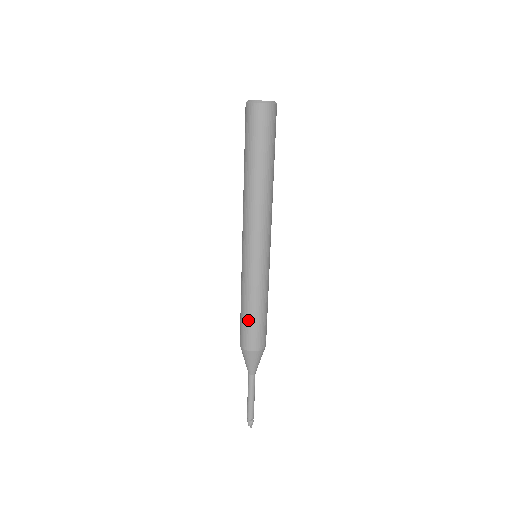
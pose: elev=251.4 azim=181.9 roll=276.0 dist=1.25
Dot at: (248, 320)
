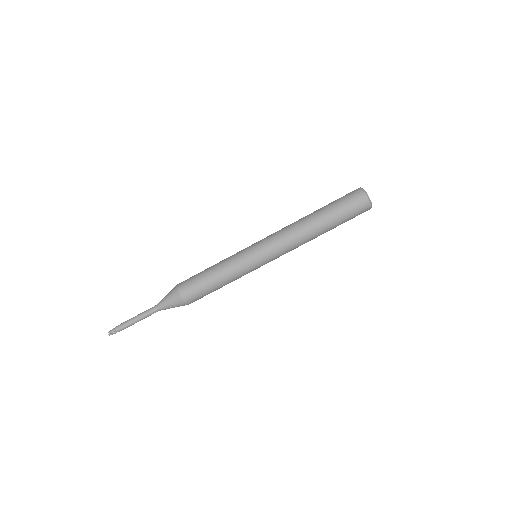
Dot at: (204, 277)
